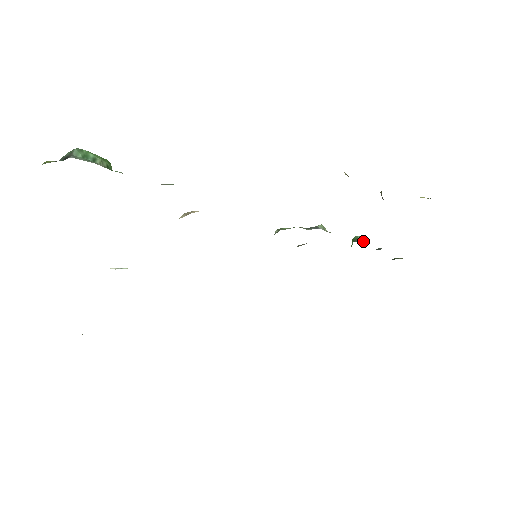
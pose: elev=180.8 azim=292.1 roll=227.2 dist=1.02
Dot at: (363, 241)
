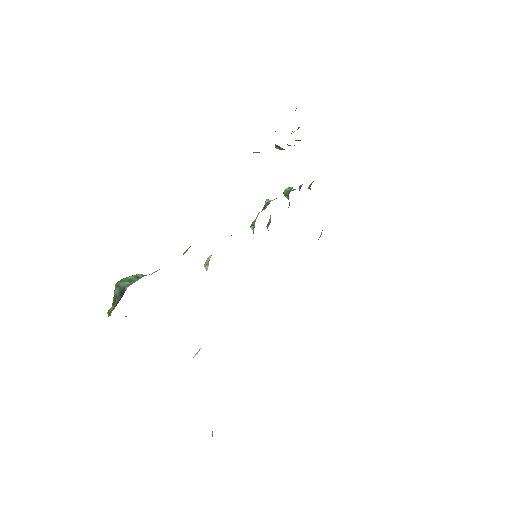
Dot at: occluded
